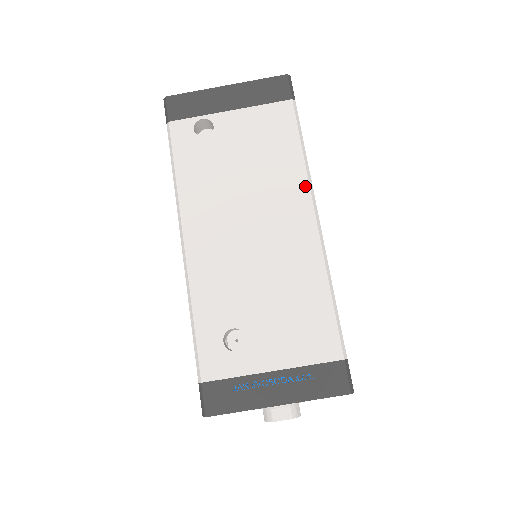
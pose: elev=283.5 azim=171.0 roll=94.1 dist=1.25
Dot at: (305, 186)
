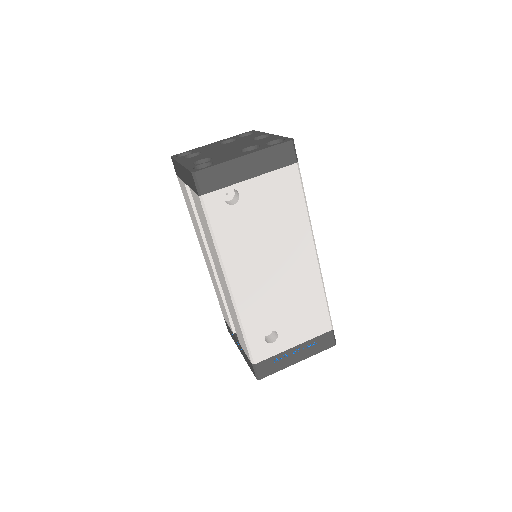
Dot at: (308, 231)
